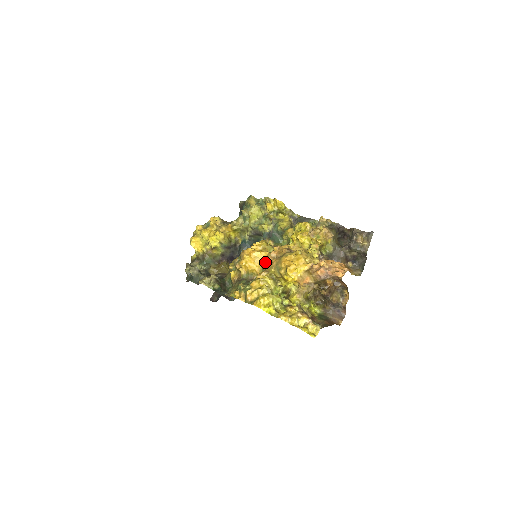
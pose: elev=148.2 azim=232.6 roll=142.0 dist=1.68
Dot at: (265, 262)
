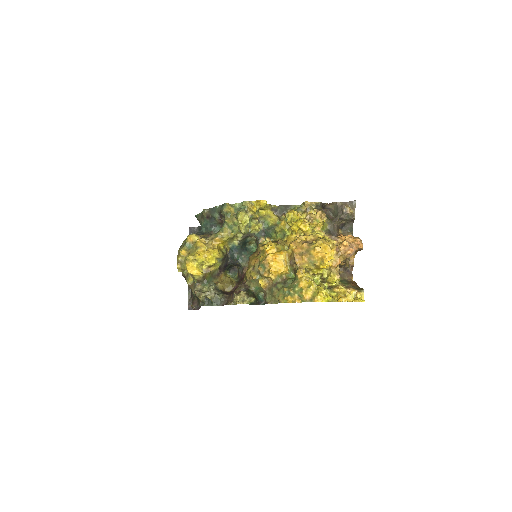
Dot at: (289, 261)
